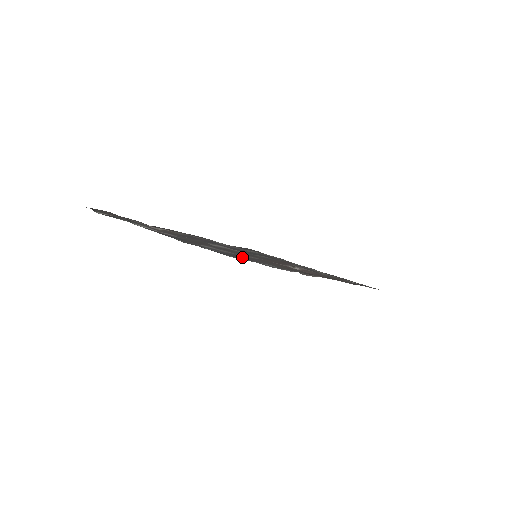
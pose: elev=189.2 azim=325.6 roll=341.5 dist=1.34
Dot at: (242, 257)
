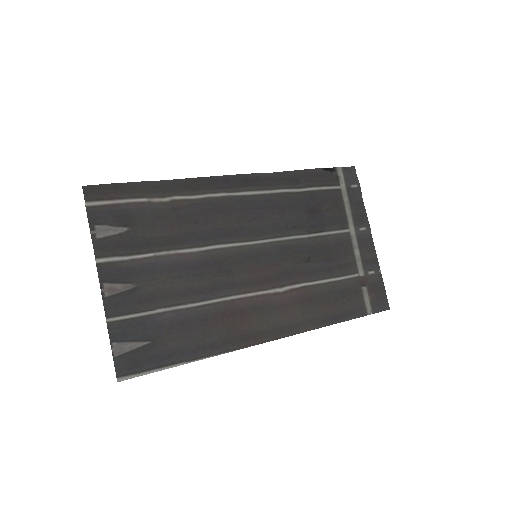
Dot at: (156, 354)
